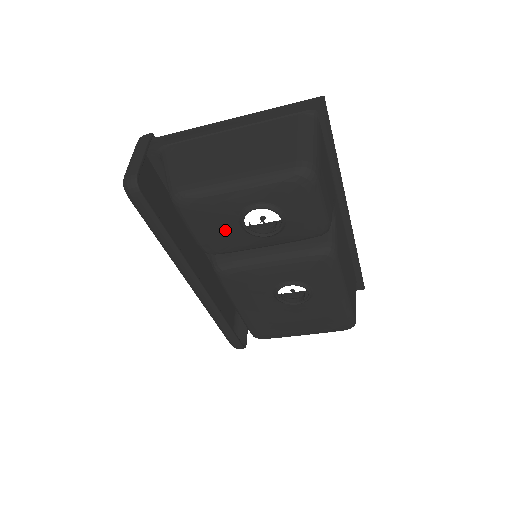
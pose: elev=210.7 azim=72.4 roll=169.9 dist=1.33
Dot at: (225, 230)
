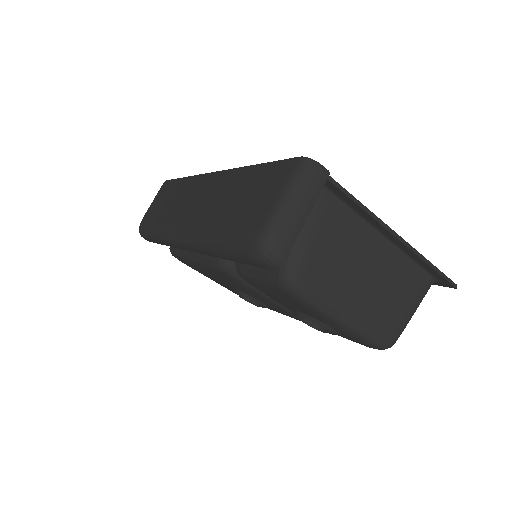
Dot at: (282, 300)
